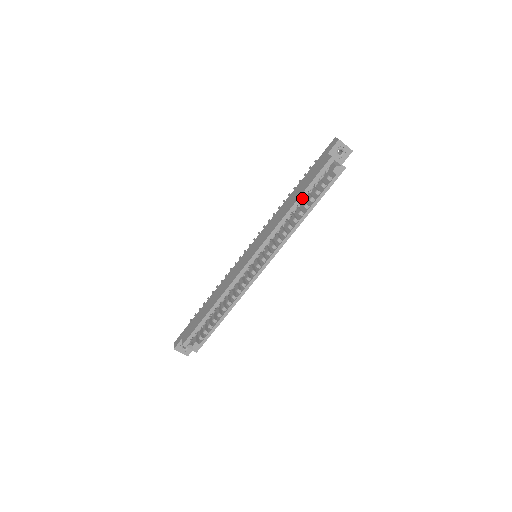
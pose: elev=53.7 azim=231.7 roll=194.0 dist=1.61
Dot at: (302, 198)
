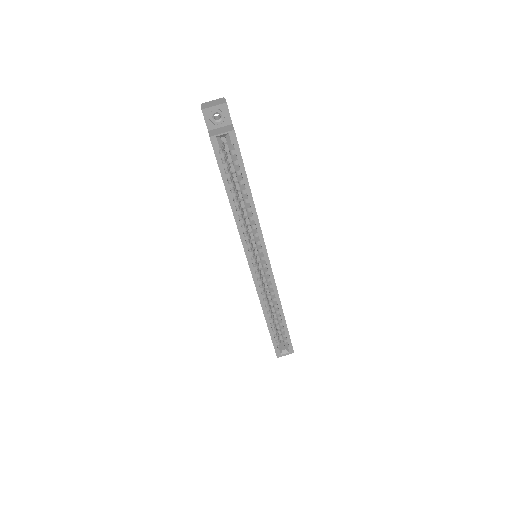
Dot at: (230, 192)
